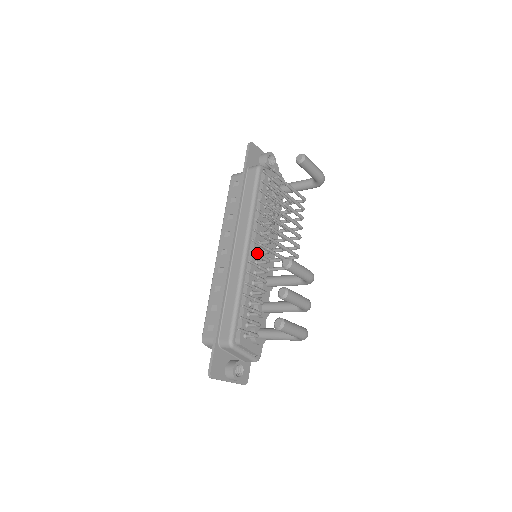
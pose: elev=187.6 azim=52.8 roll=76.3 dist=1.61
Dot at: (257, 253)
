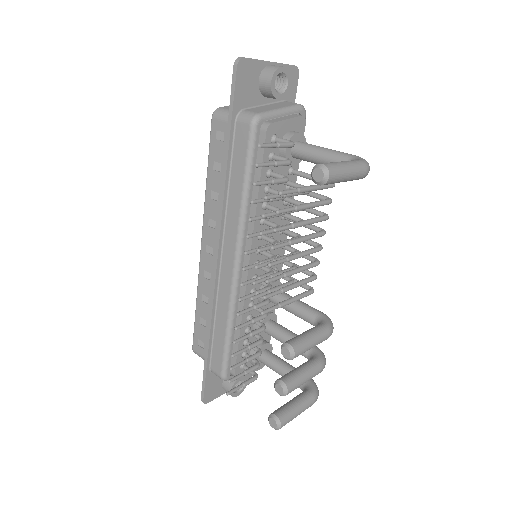
Dot at: (250, 296)
